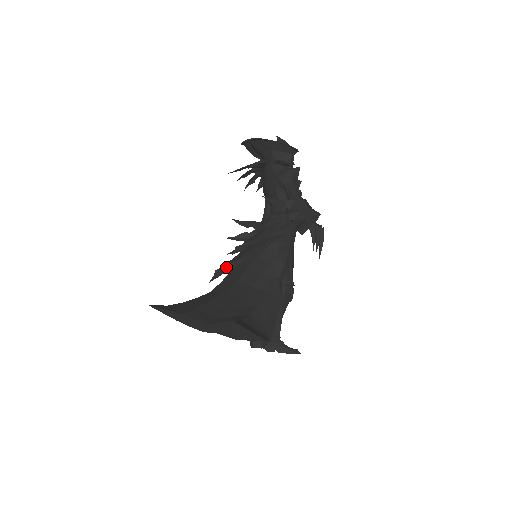
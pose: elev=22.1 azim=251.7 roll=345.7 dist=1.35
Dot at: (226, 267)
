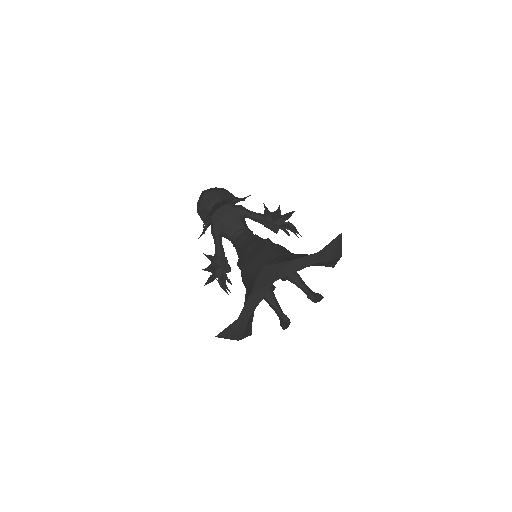
Dot at: (261, 254)
